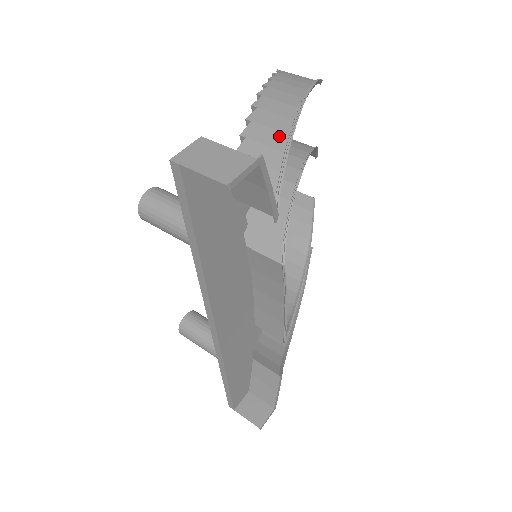
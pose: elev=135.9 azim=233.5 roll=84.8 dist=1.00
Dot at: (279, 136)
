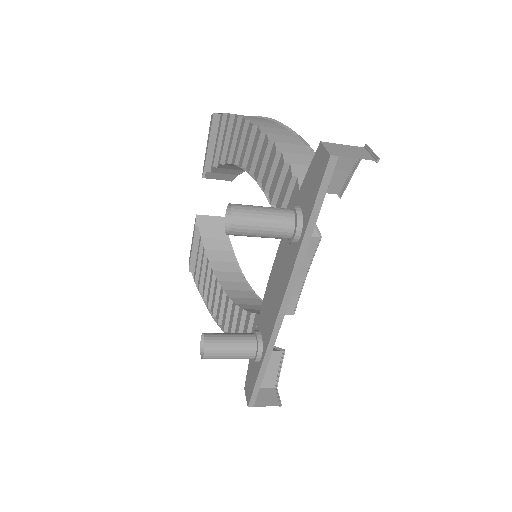
Dot at: (301, 147)
